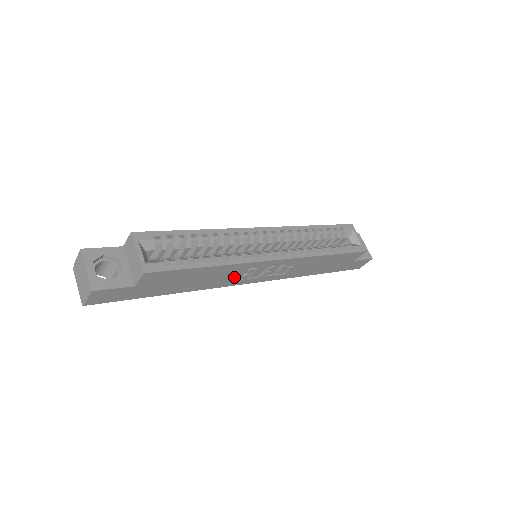
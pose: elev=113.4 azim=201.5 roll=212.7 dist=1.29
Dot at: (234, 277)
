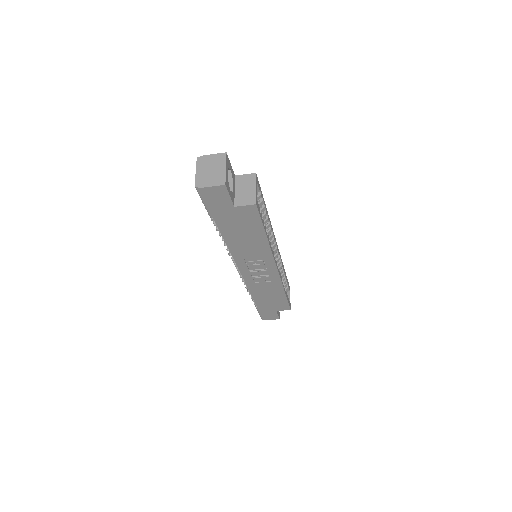
Dot at: (249, 257)
